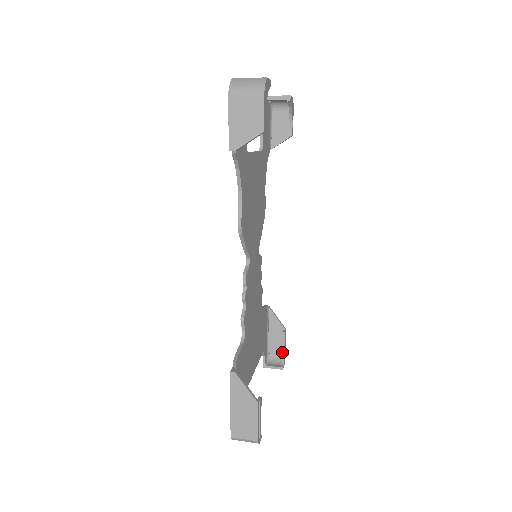
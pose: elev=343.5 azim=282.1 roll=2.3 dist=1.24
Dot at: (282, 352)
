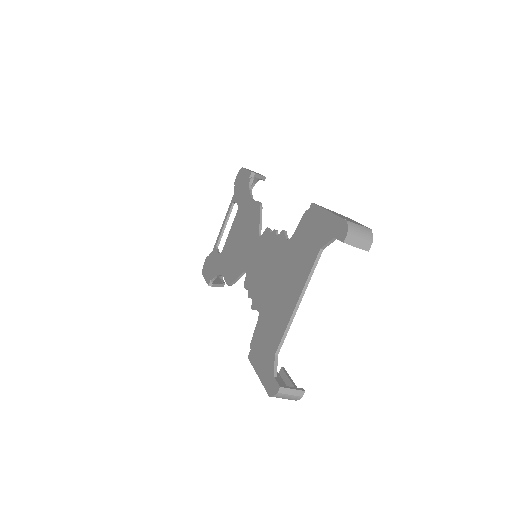
Dot at: (291, 383)
